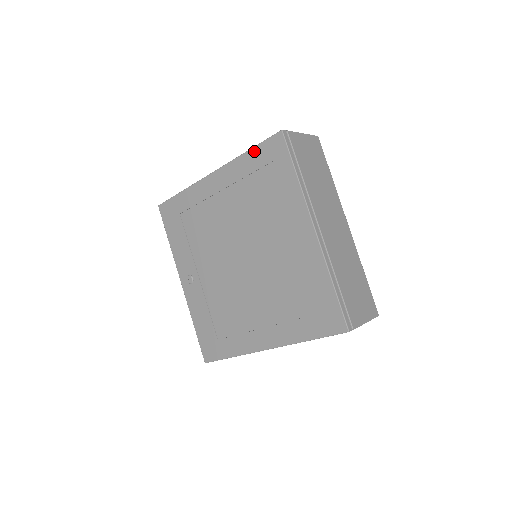
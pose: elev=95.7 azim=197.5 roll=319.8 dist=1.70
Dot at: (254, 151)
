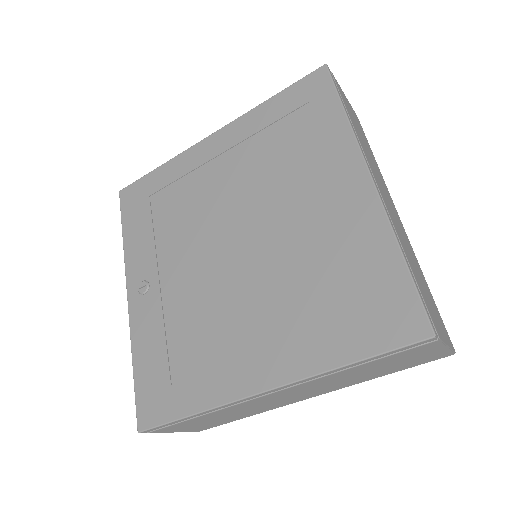
Dot at: (280, 96)
